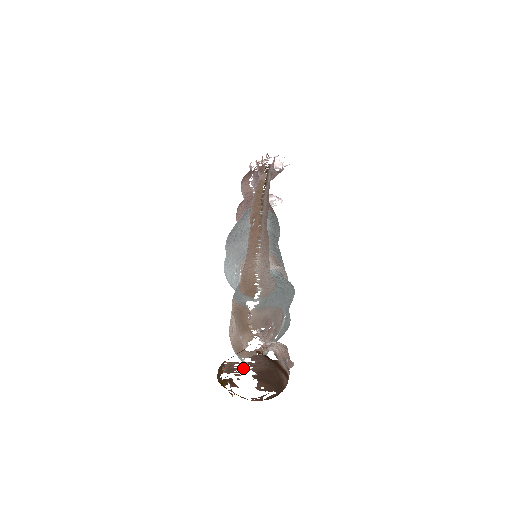
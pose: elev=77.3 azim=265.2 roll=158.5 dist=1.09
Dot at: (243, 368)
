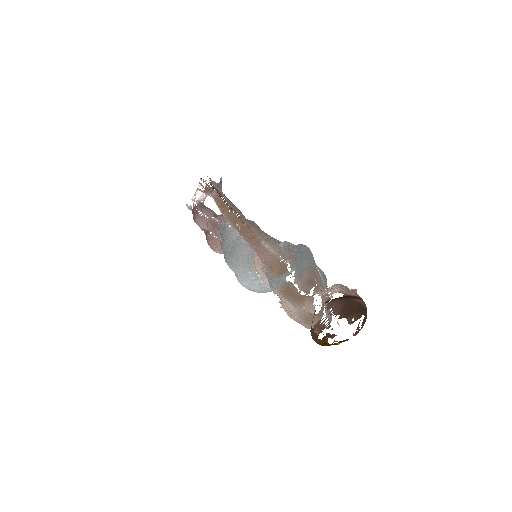
Dot at: (328, 319)
